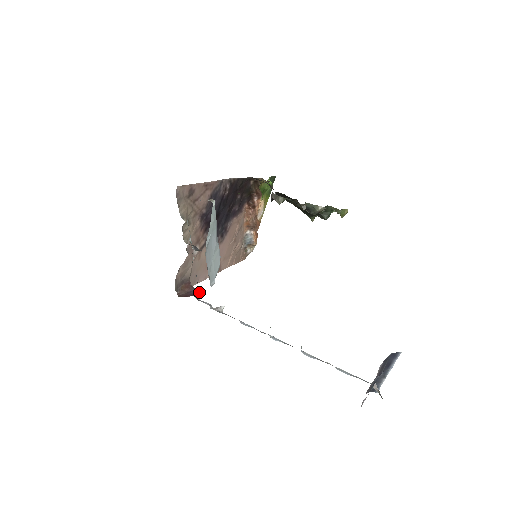
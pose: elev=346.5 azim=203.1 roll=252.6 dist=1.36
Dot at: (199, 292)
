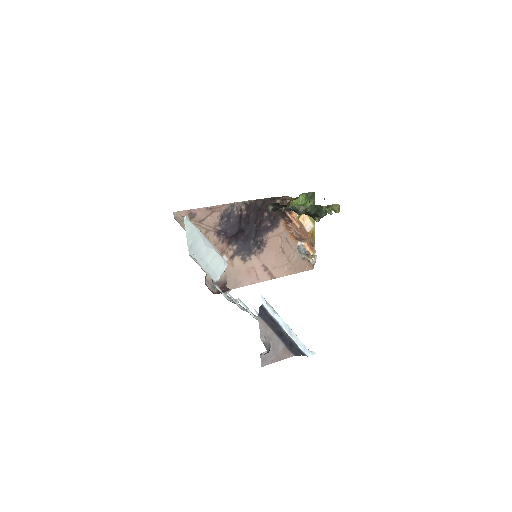
Dot at: (227, 290)
